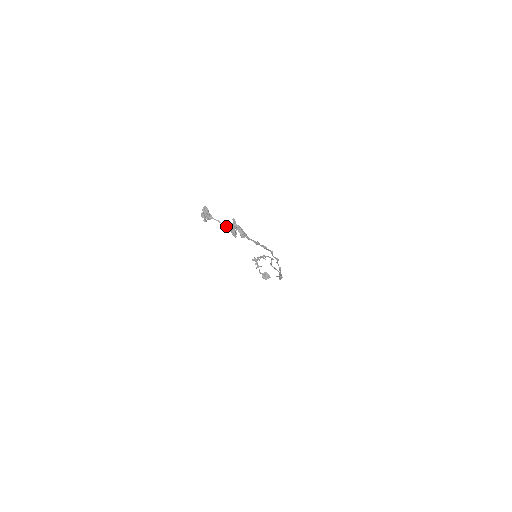
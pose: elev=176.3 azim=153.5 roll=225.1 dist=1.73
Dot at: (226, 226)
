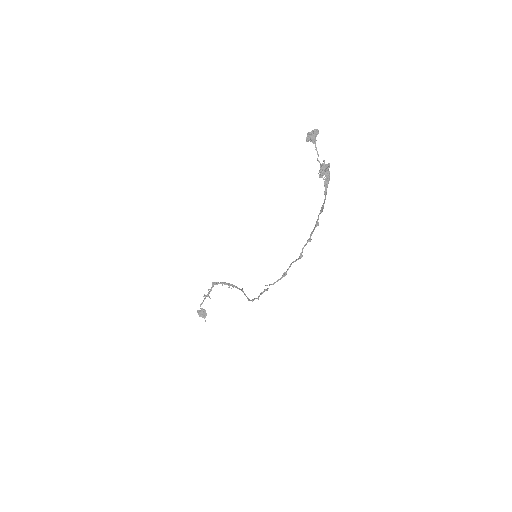
Dot at: (319, 162)
